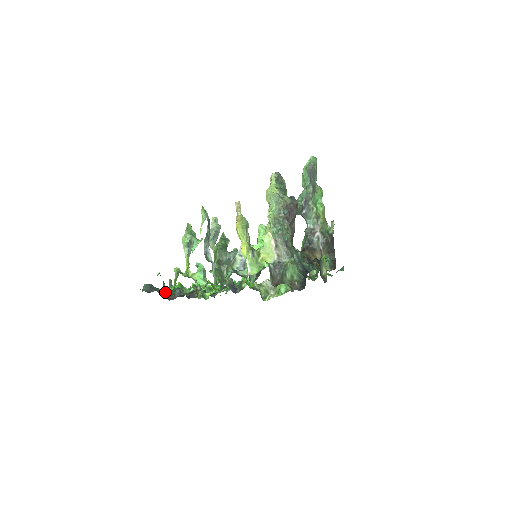
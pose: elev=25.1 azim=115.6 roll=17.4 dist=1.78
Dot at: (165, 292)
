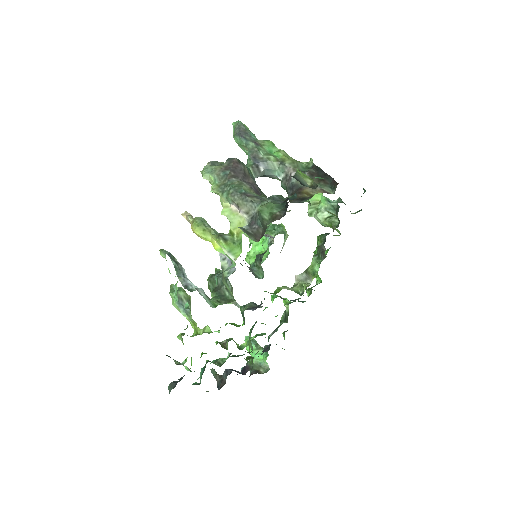
Dot at: (200, 379)
